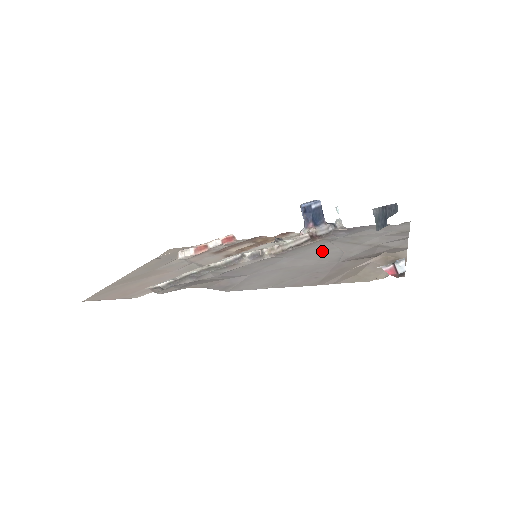
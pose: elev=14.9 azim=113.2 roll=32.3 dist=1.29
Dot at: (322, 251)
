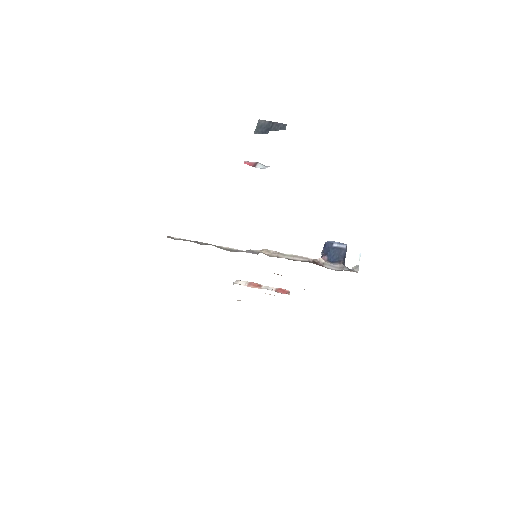
Dot at: occluded
